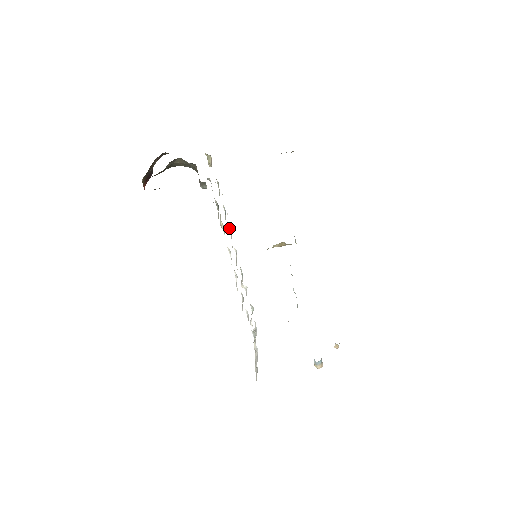
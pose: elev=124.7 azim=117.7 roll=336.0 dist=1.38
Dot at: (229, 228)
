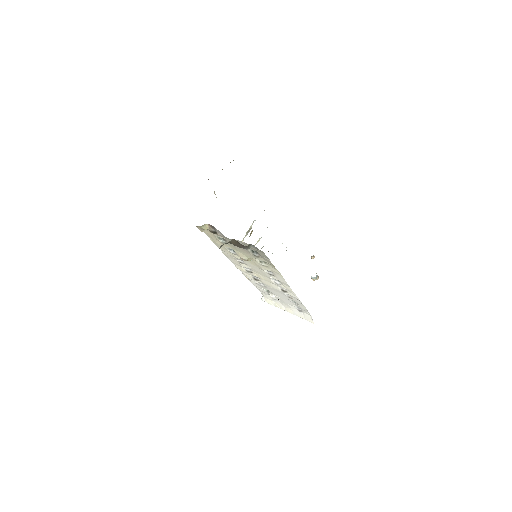
Dot at: (235, 257)
